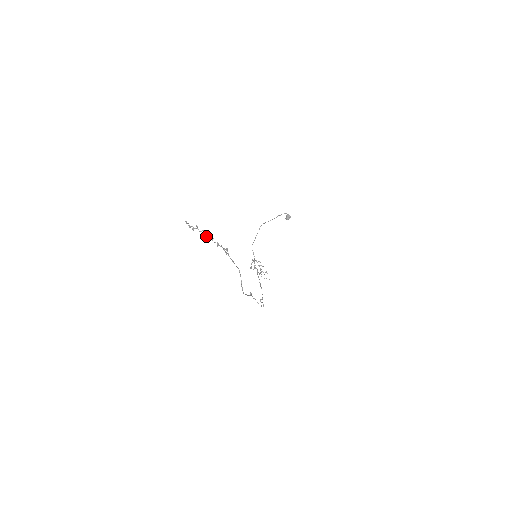
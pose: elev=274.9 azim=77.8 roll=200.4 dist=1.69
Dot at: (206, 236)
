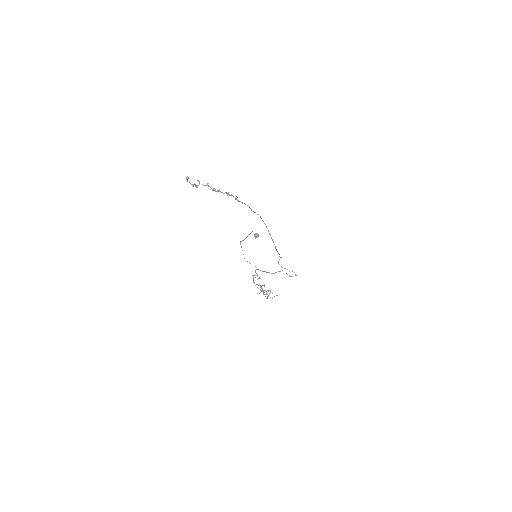
Dot at: (212, 189)
